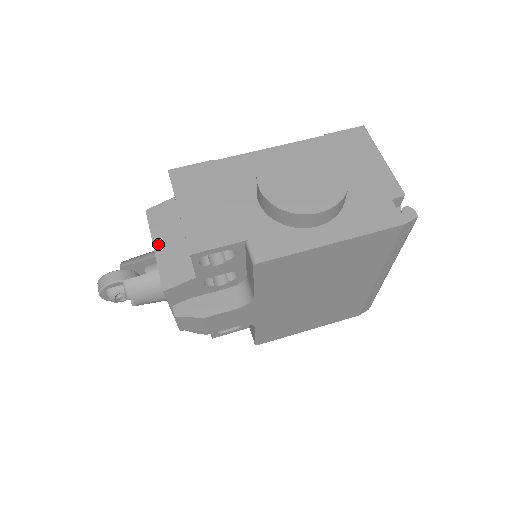
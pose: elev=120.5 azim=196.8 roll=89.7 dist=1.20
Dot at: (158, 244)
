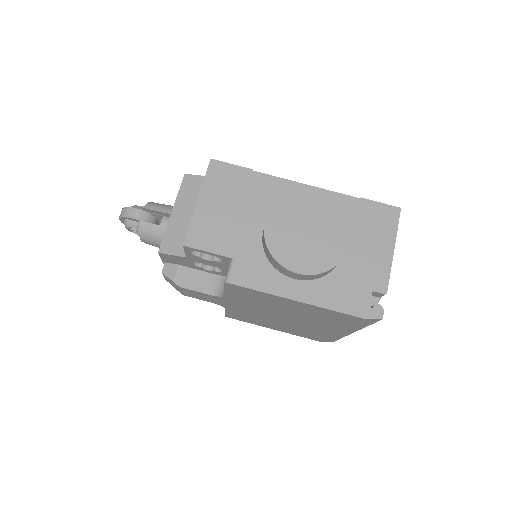
Dot at: (177, 210)
